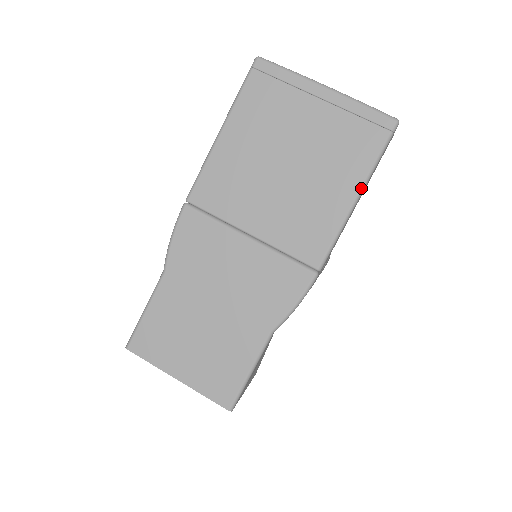
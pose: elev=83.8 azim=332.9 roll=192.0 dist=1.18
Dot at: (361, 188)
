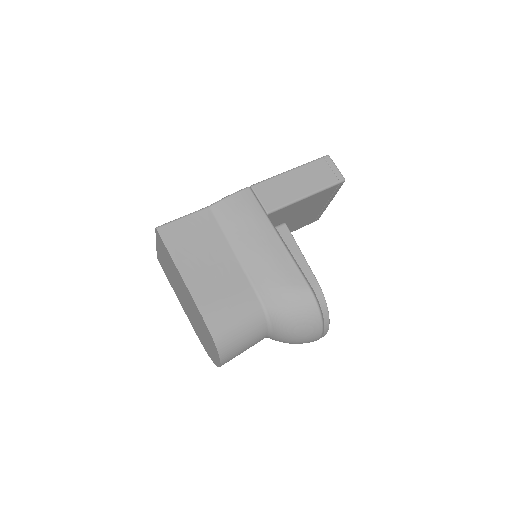
Dot at: (294, 168)
